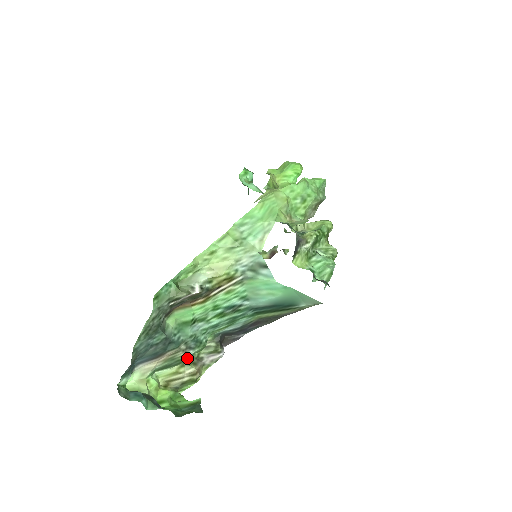
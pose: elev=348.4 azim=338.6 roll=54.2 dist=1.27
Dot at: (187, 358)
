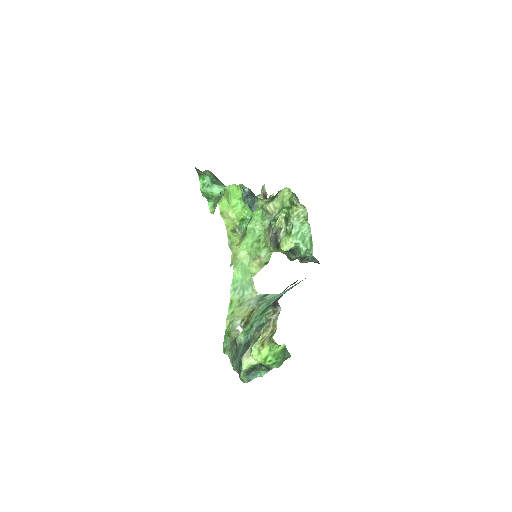
Dot at: (262, 332)
